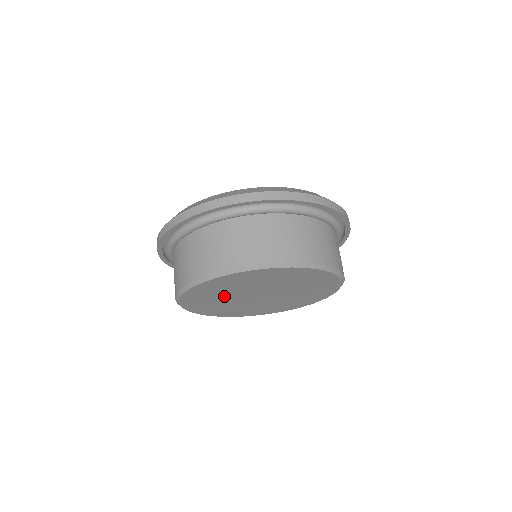
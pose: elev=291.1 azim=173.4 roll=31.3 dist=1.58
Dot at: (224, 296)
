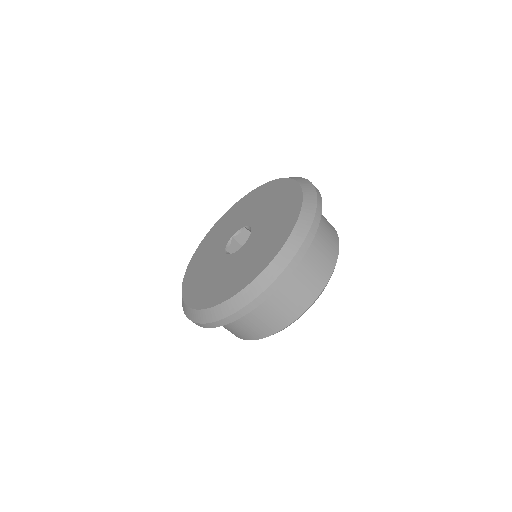
Dot at: occluded
